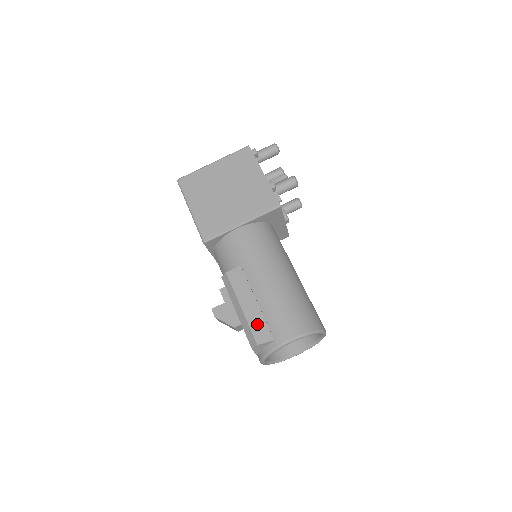
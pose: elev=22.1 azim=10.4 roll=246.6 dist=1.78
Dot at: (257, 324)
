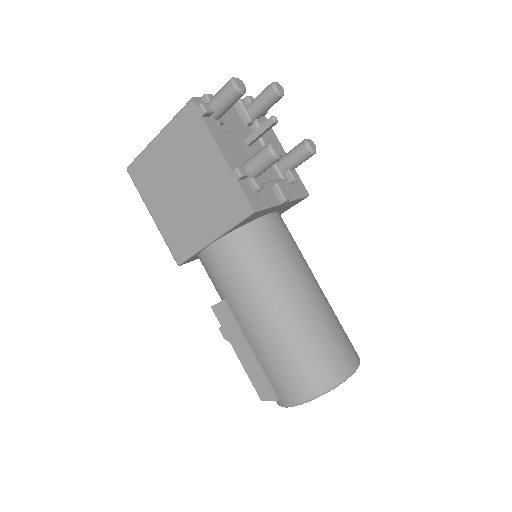
Dot at: (257, 378)
